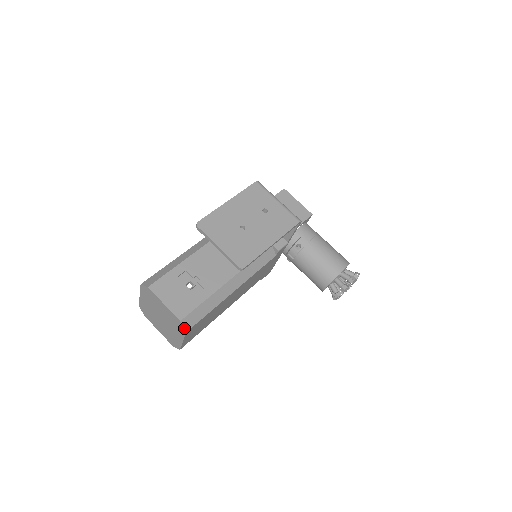
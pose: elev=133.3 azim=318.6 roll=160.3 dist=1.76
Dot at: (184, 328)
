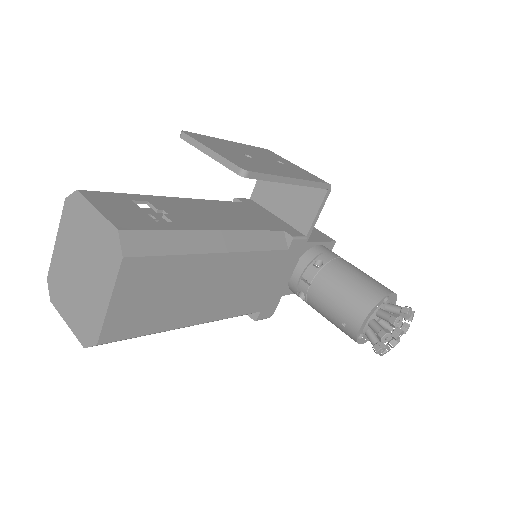
Dot at: (121, 247)
